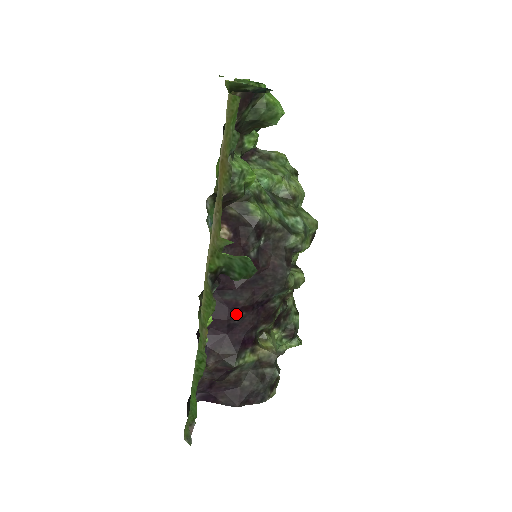
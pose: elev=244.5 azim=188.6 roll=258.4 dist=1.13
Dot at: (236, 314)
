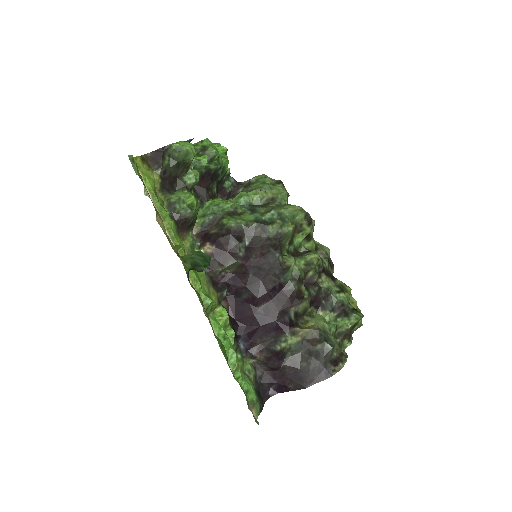
Dot at: (259, 307)
